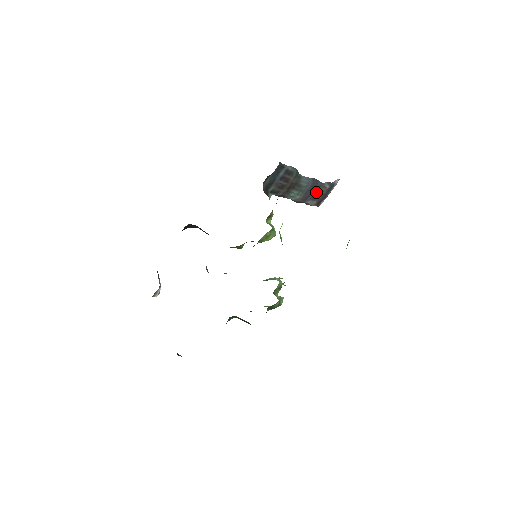
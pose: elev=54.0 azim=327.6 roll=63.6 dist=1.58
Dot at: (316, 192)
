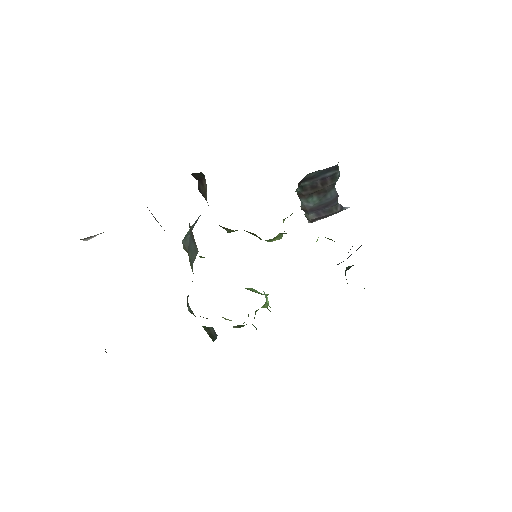
Dot at: (327, 209)
